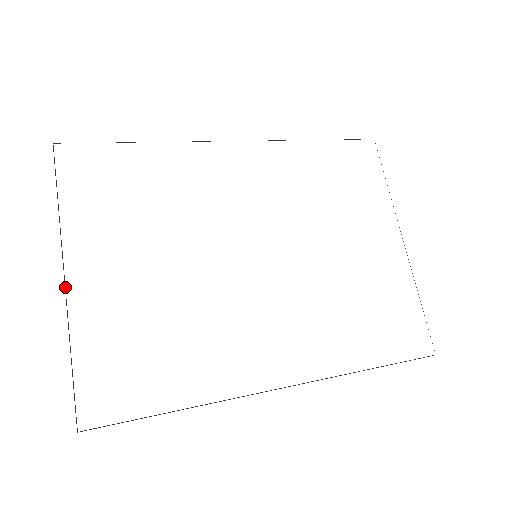
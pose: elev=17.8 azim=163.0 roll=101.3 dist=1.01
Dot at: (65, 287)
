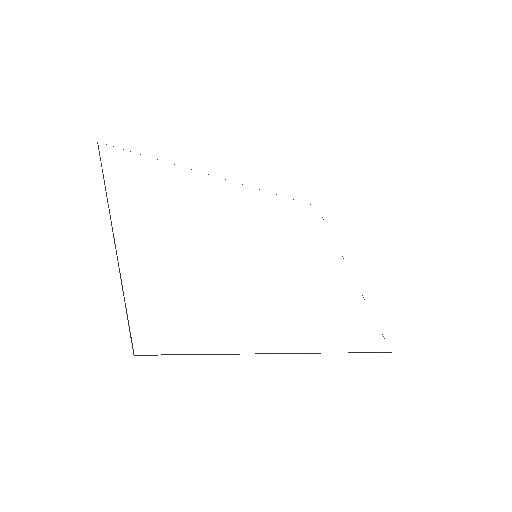
Dot at: (114, 239)
